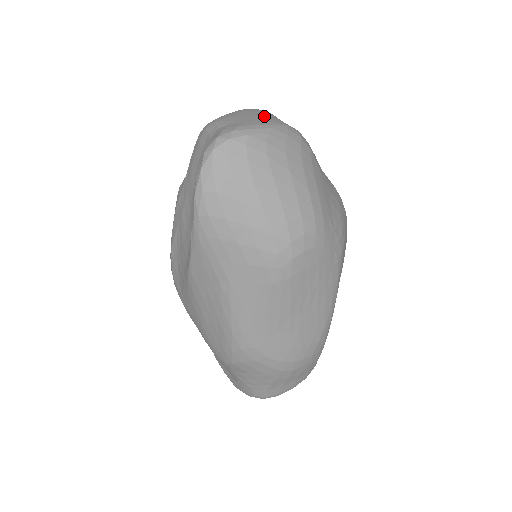
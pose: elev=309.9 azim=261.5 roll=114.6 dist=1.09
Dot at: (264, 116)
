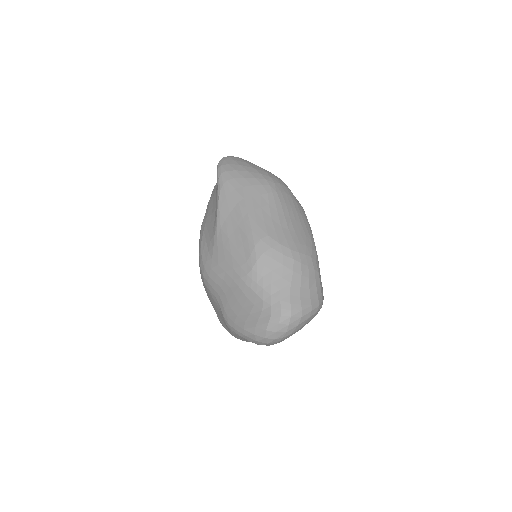
Dot at: occluded
